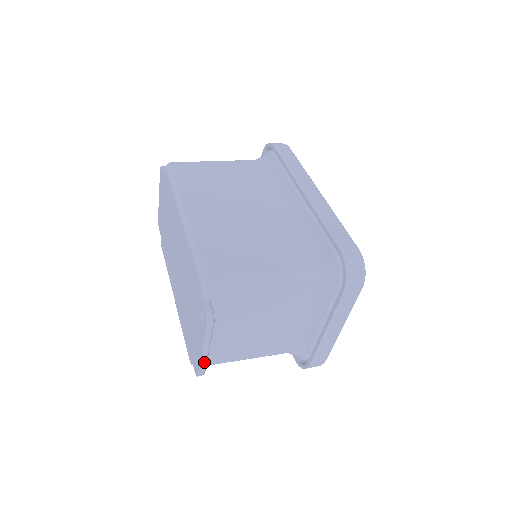
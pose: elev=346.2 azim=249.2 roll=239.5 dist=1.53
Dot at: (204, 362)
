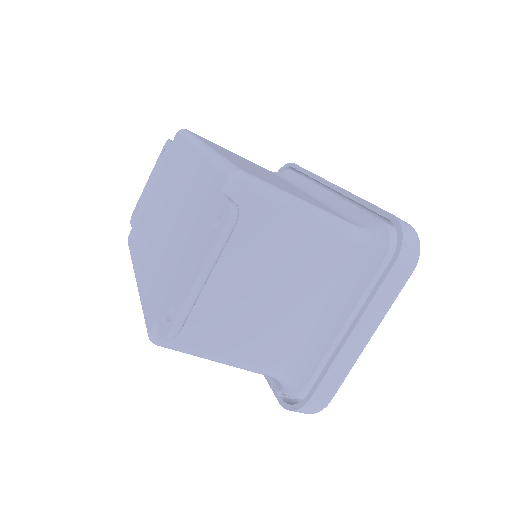
Dot at: (190, 303)
